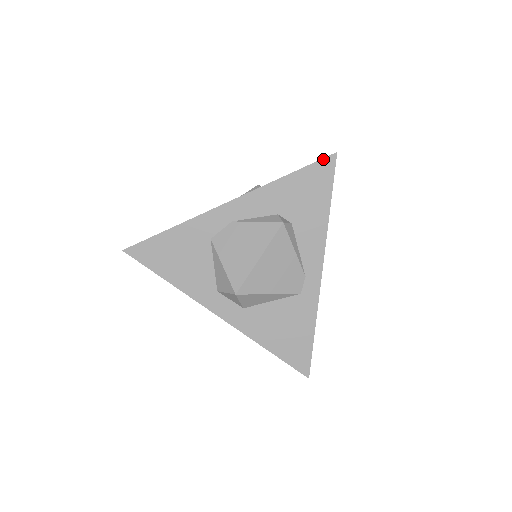
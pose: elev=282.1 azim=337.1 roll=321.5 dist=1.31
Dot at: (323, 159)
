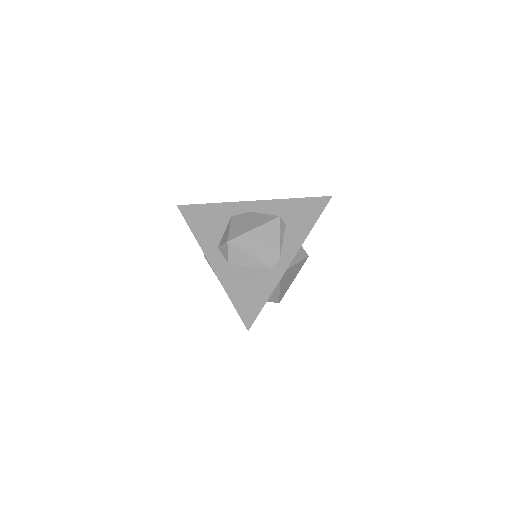
Dot at: (322, 197)
